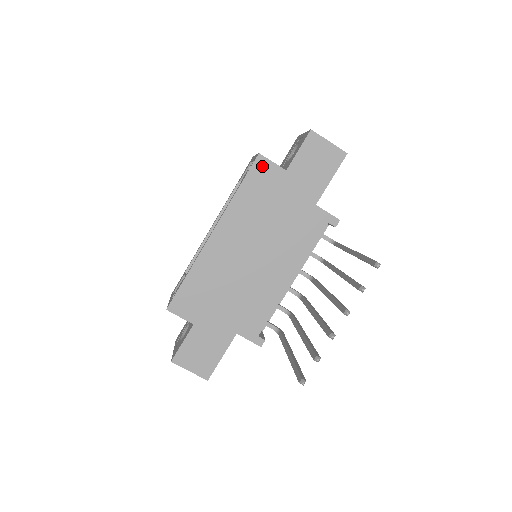
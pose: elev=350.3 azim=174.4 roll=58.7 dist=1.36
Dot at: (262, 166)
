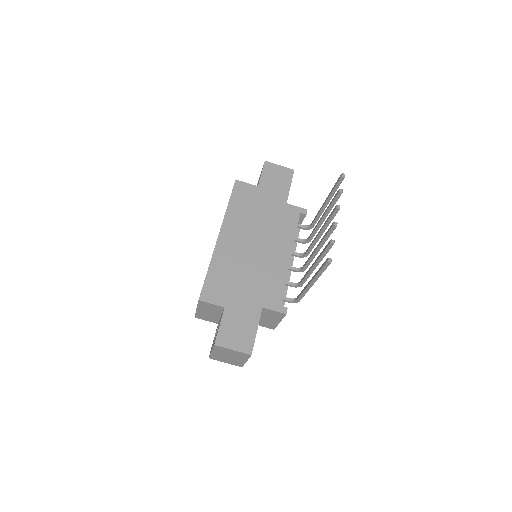
Dot at: (240, 187)
